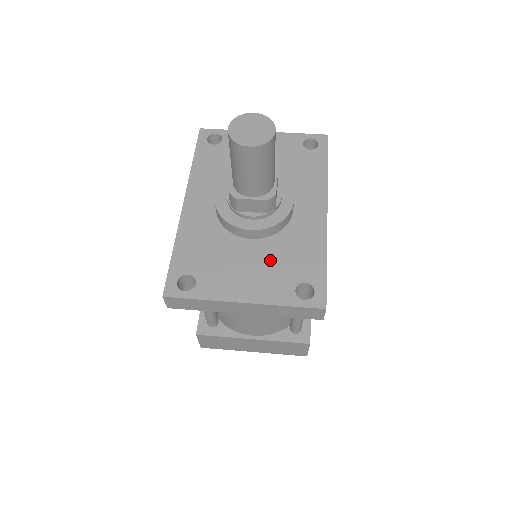
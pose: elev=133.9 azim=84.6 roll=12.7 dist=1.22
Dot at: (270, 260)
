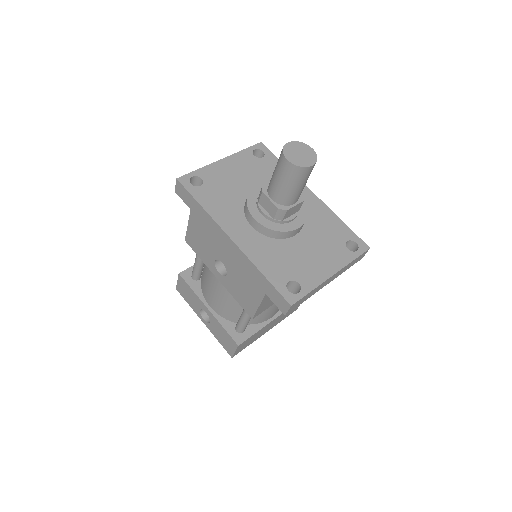
Dot at: (318, 241)
